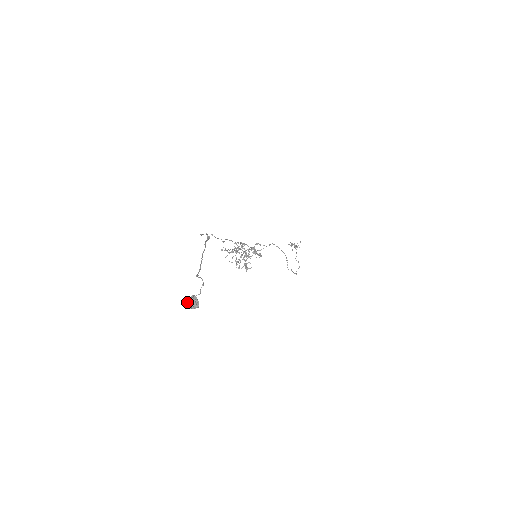
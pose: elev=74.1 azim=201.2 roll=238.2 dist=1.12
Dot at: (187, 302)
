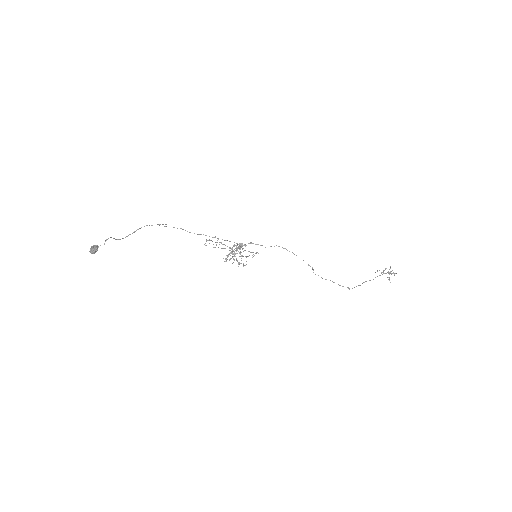
Dot at: (91, 249)
